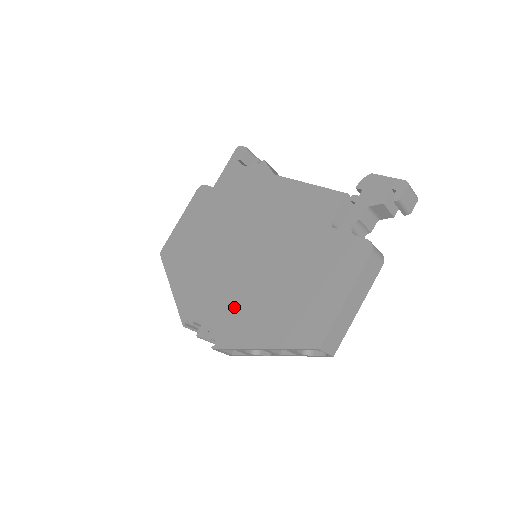
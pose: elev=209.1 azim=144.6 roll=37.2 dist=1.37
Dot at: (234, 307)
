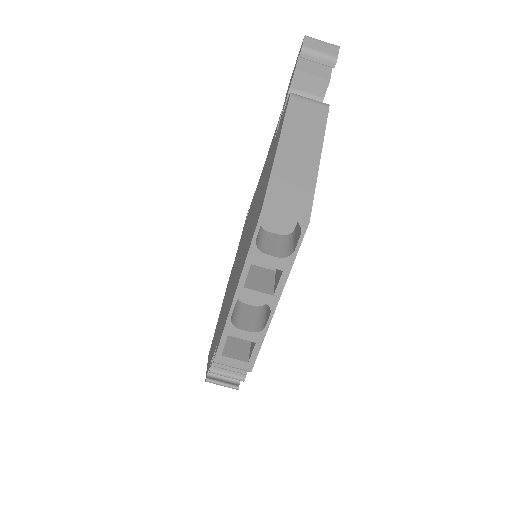
Dot at: (228, 302)
